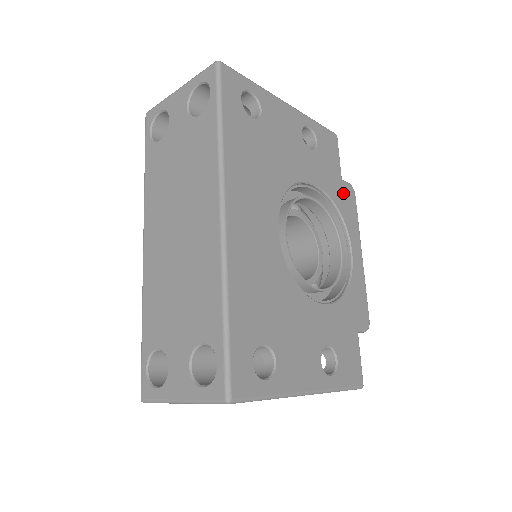
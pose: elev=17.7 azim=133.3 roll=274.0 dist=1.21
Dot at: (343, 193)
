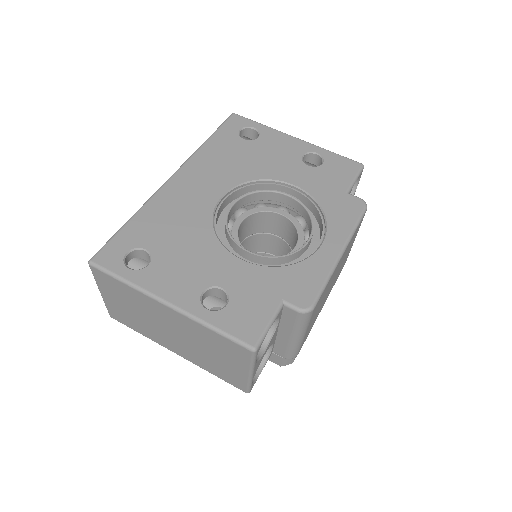
Dot at: (341, 201)
